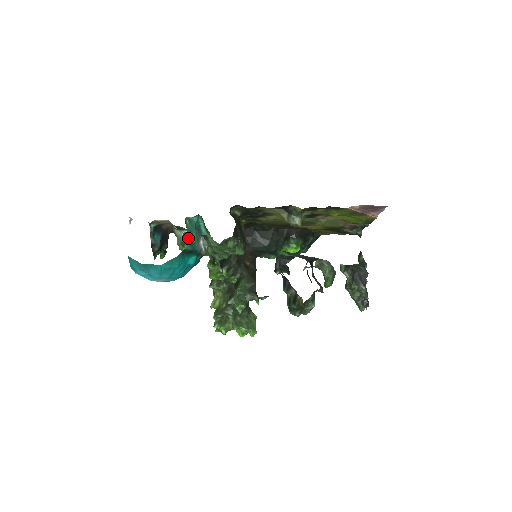
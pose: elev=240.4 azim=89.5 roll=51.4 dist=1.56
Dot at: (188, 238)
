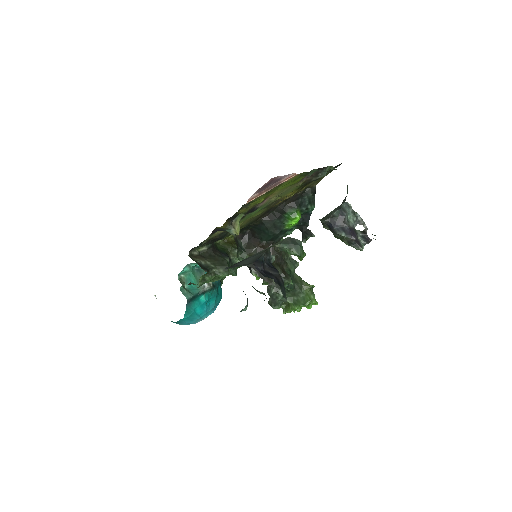
Dot at: (185, 290)
